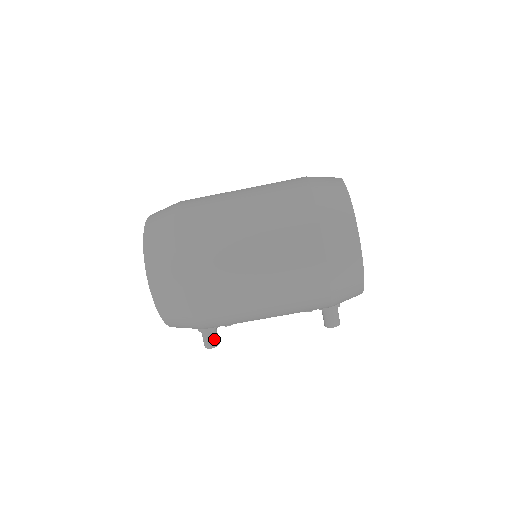
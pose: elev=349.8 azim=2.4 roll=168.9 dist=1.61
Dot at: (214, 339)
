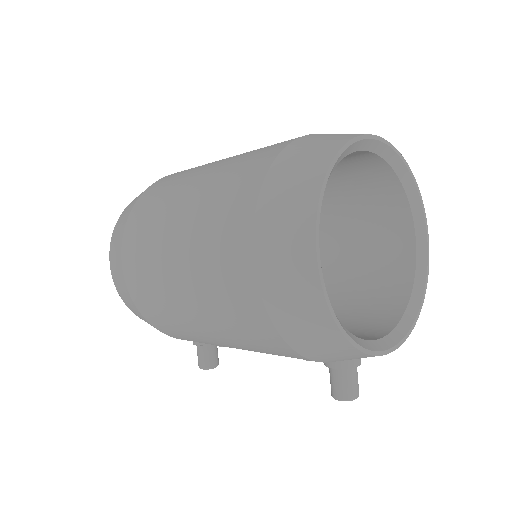
Dot at: (205, 358)
